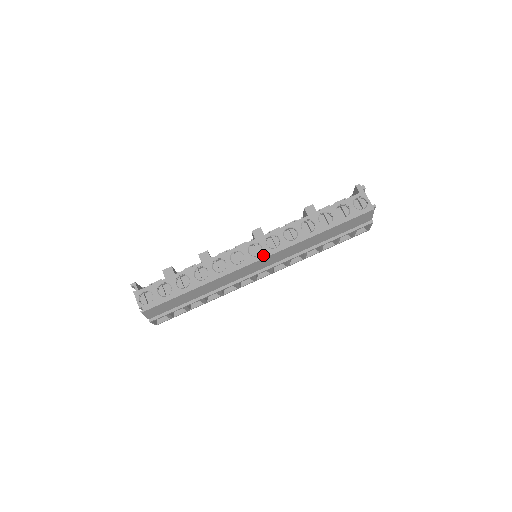
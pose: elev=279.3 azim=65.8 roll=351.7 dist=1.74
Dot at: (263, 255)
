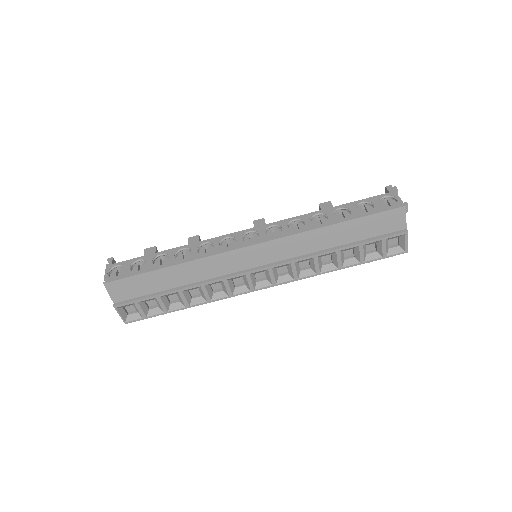
Dot at: (258, 241)
